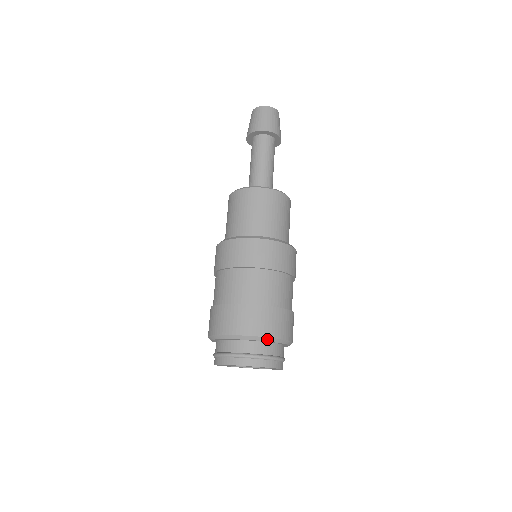
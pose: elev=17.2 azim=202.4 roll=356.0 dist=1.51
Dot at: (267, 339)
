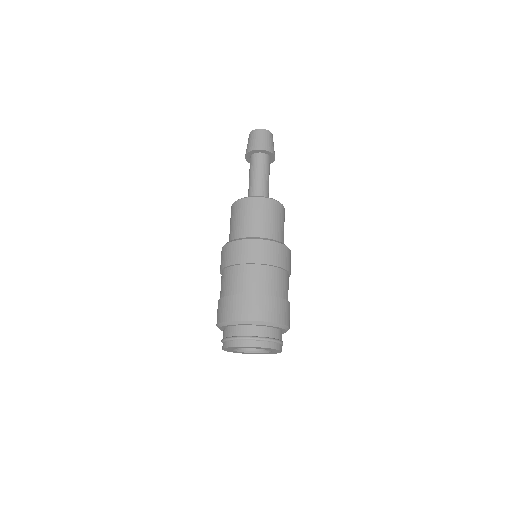
Dot at: (242, 322)
